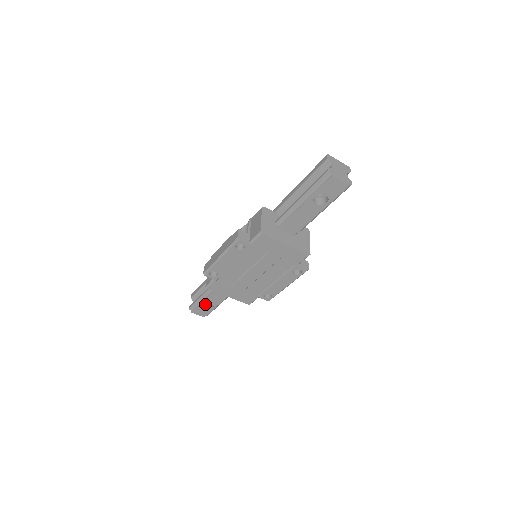
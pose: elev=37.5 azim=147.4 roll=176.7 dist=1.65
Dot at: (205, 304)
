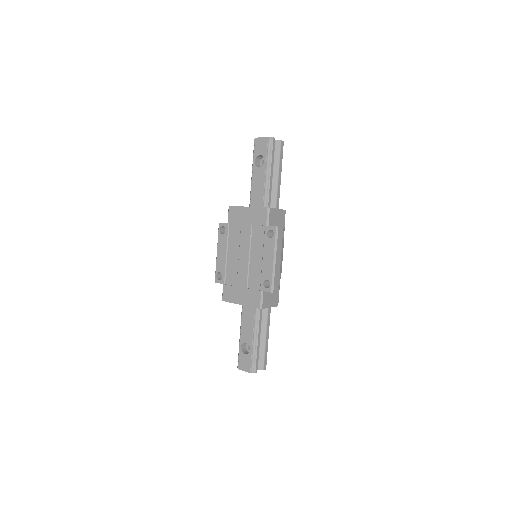
Dot at: (247, 353)
